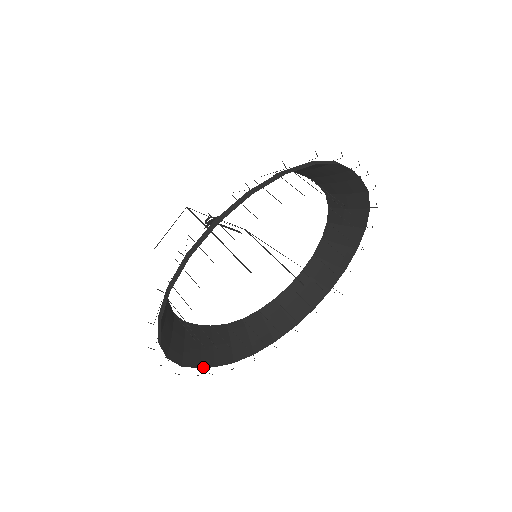
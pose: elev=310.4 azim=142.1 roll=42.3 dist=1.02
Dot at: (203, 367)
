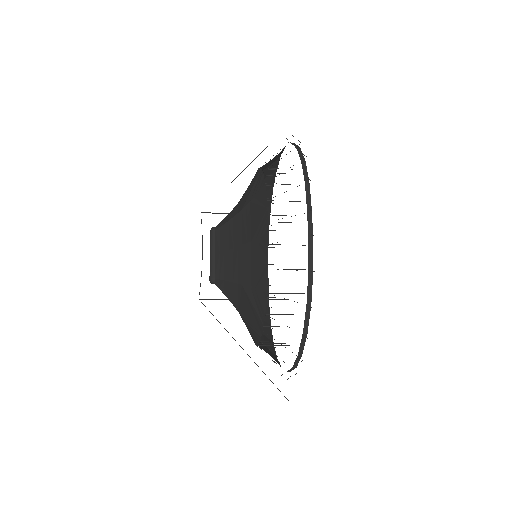
Dot at: occluded
